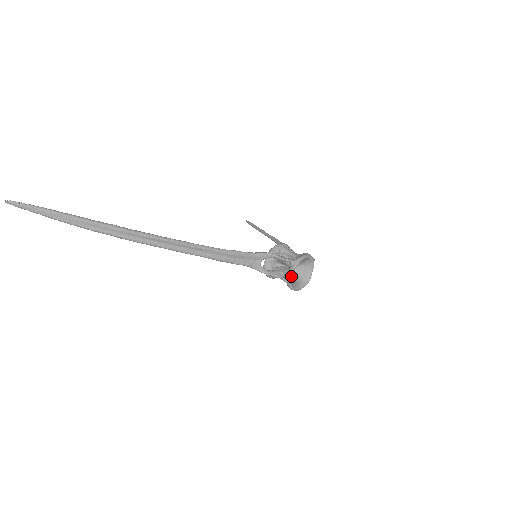
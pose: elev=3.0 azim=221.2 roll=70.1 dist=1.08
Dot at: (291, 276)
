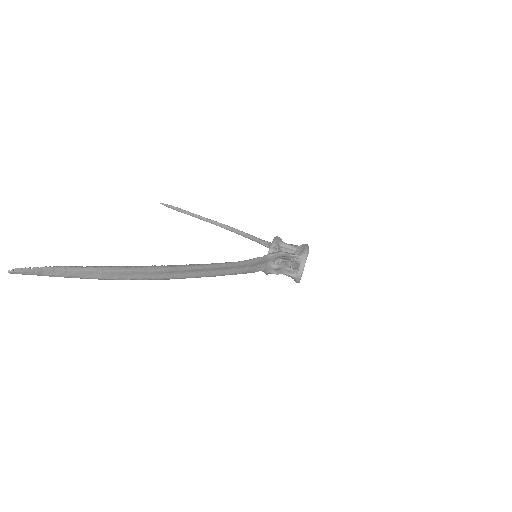
Dot at: (302, 271)
